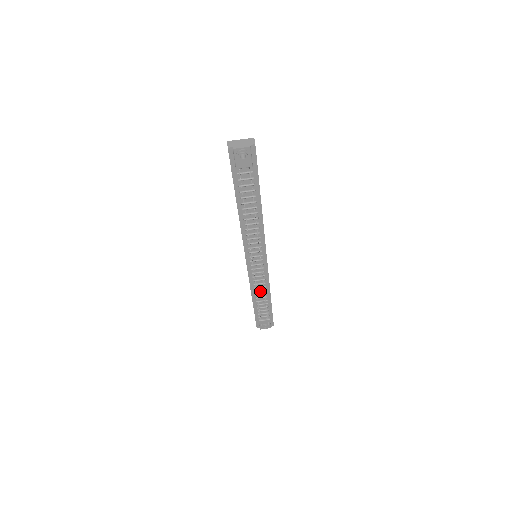
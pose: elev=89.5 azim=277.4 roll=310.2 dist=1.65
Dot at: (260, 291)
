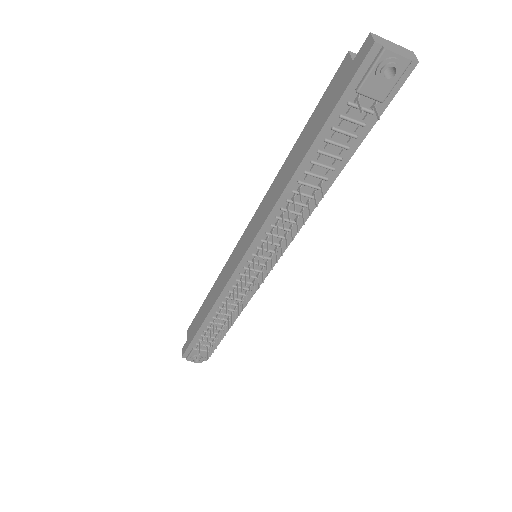
Dot at: occluded
